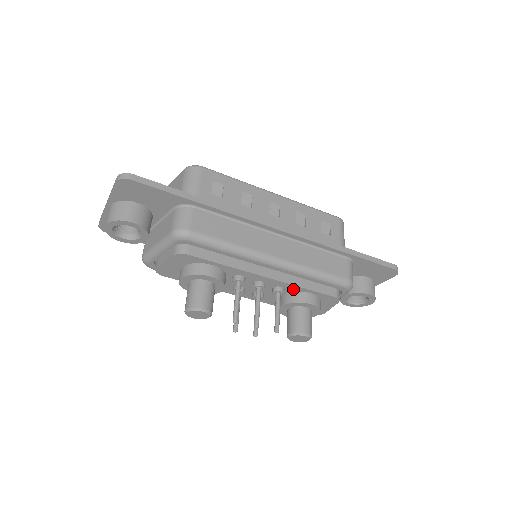
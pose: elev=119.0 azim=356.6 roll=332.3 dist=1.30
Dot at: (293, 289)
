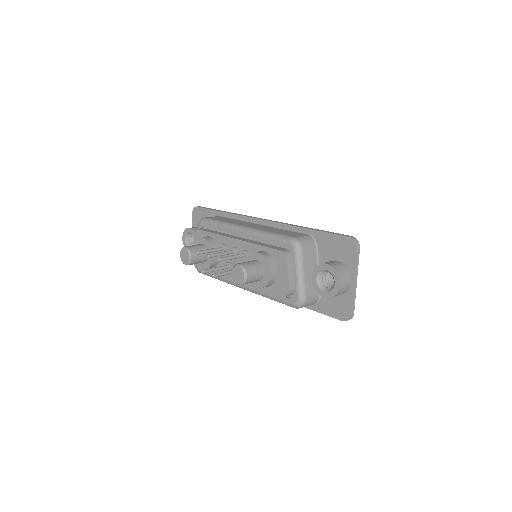
Dot at: (254, 250)
